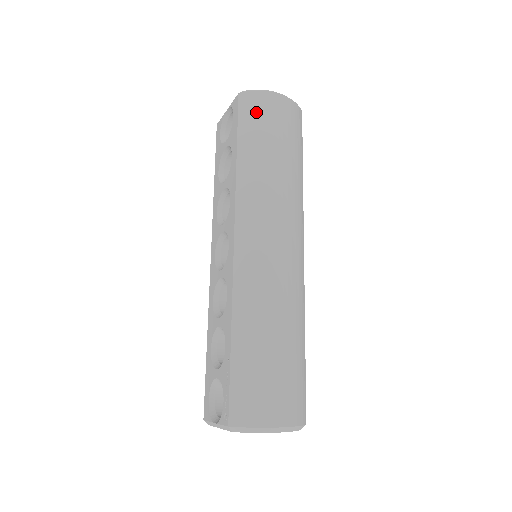
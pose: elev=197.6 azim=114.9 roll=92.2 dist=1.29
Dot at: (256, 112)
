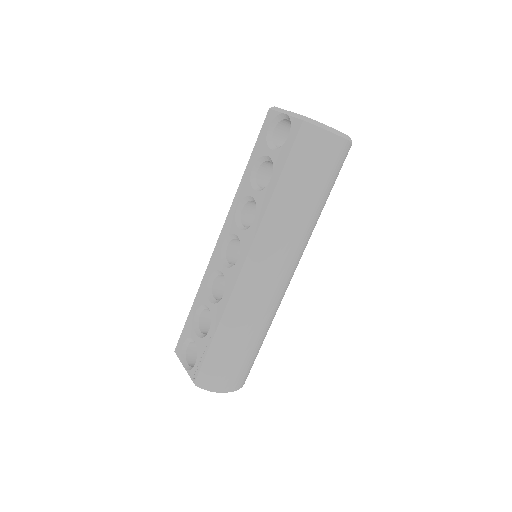
Dot at: (310, 151)
